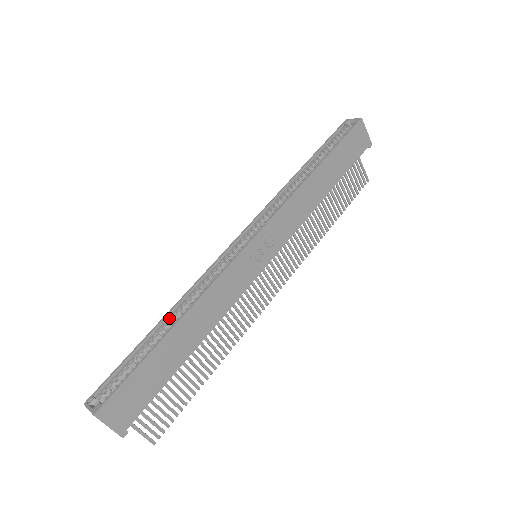
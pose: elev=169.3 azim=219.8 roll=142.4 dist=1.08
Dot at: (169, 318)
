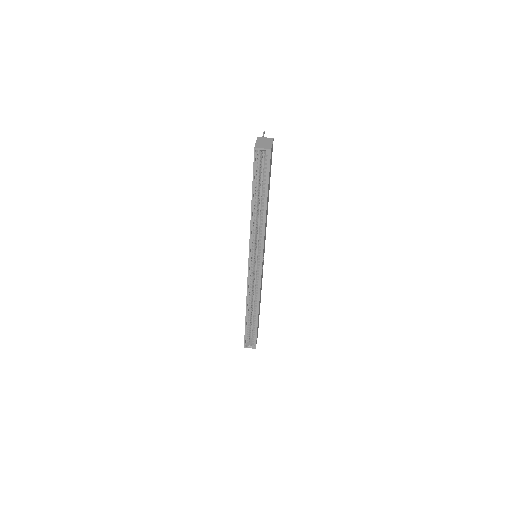
Dot at: (248, 310)
